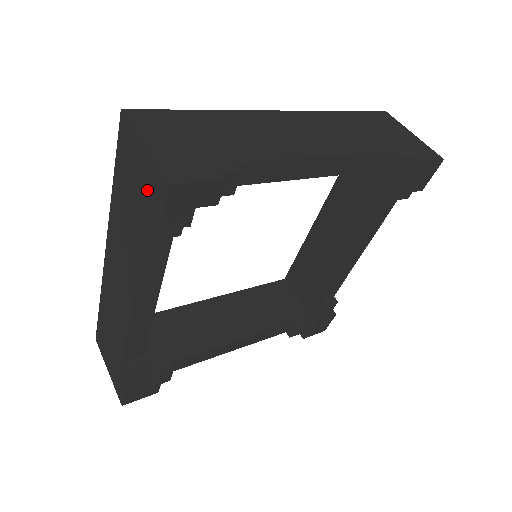
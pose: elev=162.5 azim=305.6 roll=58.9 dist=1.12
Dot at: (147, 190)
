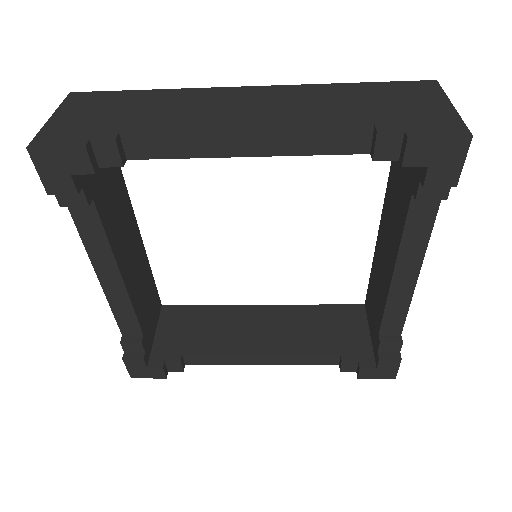
Dot at: occluded
